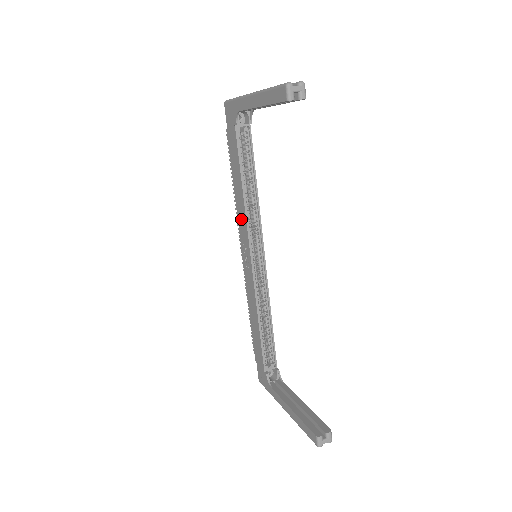
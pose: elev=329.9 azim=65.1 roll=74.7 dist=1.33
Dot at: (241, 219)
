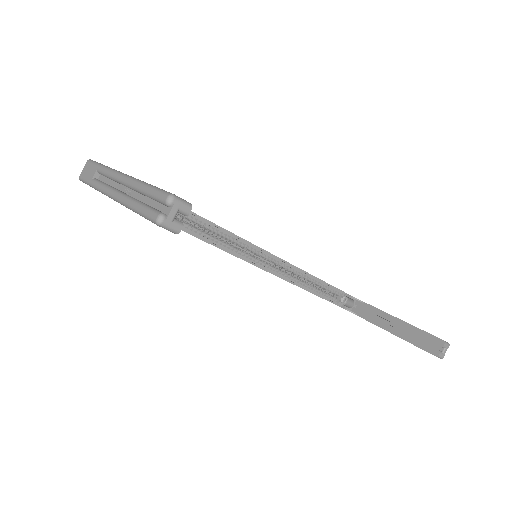
Dot at: occluded
